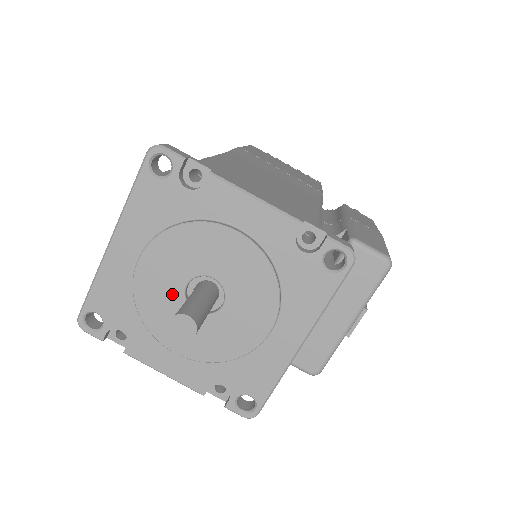
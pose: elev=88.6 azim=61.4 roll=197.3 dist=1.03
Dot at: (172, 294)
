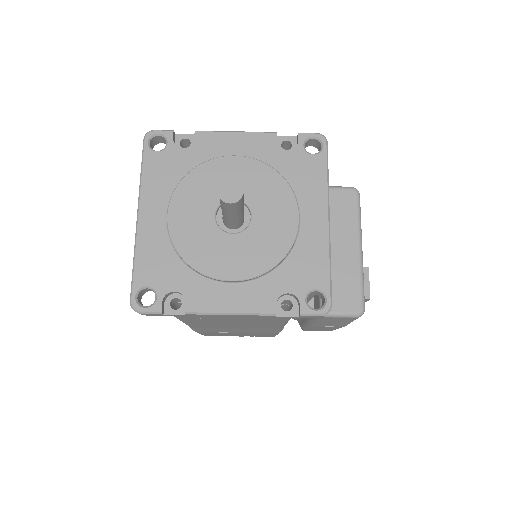
Dot at: (206, 229)
